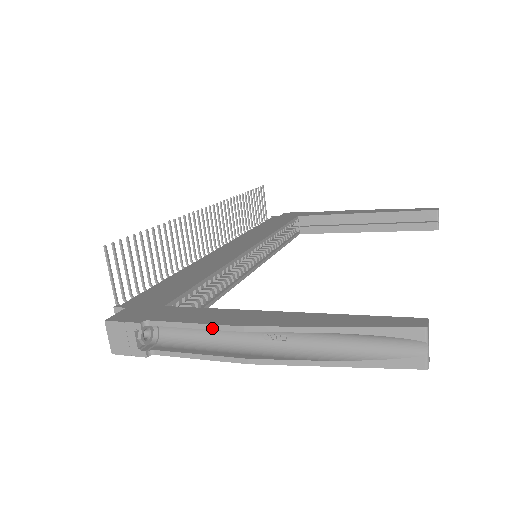
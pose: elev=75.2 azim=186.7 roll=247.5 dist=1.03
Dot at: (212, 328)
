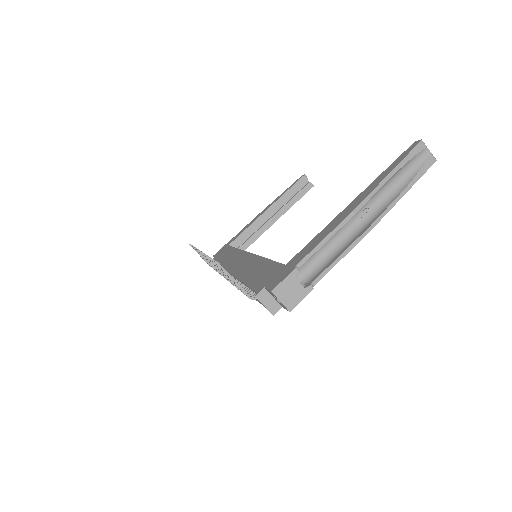
Dot at: (337, 230)
